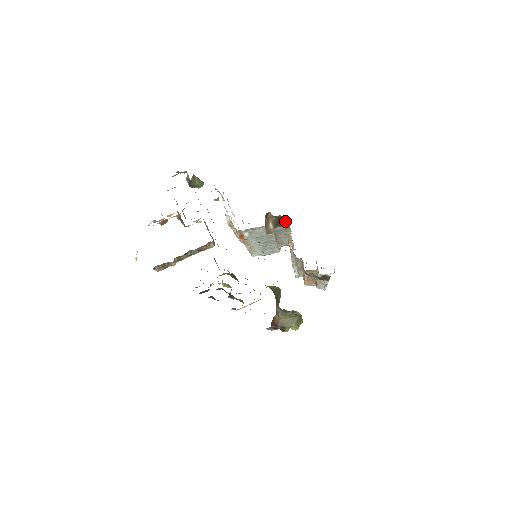
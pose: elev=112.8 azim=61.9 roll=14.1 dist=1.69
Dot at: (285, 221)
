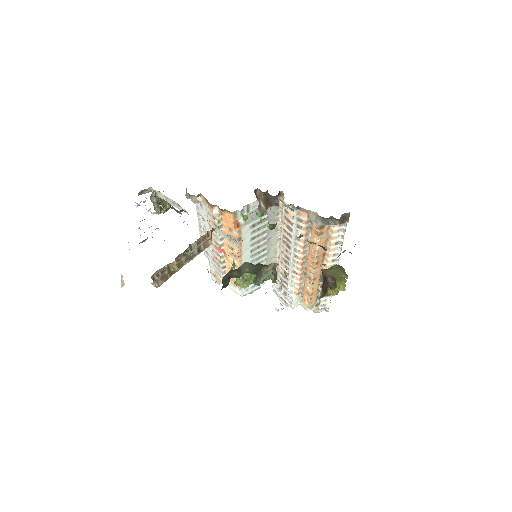
Dot at: (274, 199)
